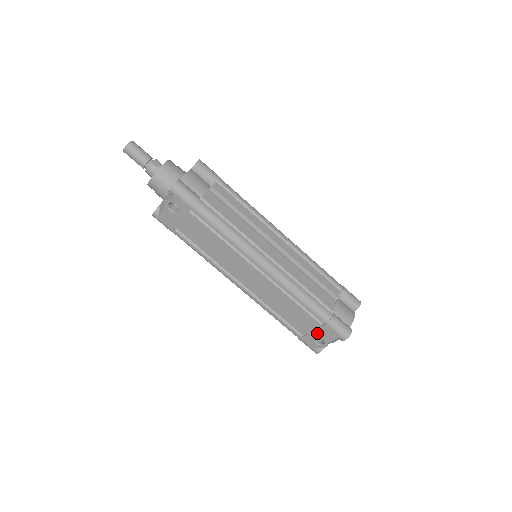
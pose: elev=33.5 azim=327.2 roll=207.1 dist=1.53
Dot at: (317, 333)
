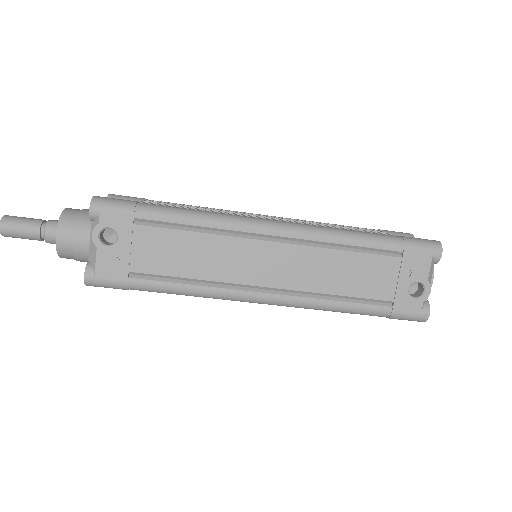
Dot at: (405, 277)
